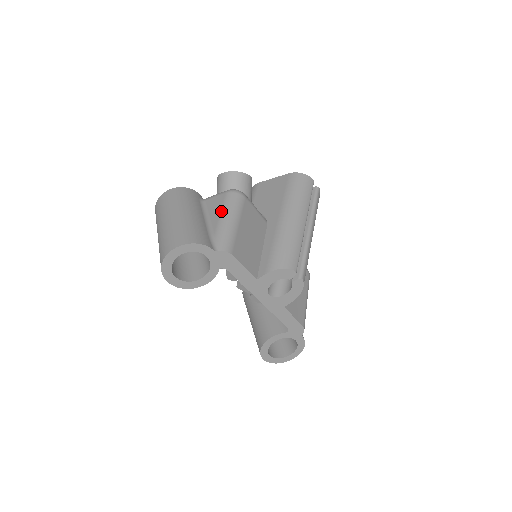
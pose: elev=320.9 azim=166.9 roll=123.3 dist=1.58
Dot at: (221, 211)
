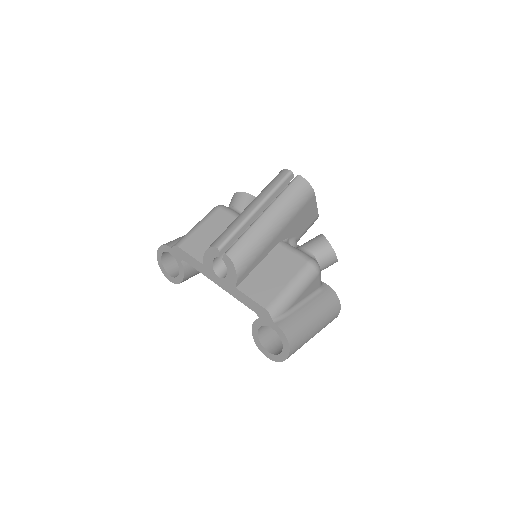
Dot at: occluded
